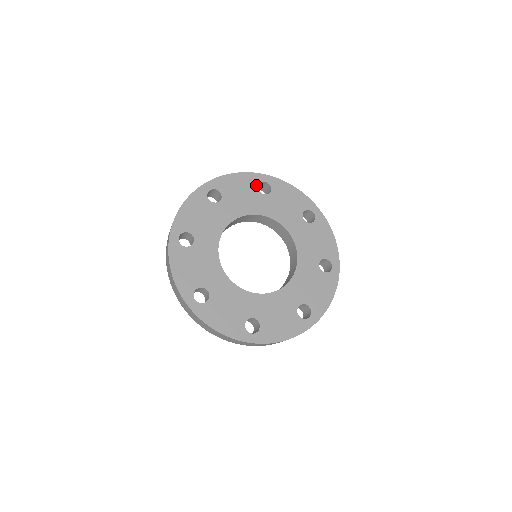
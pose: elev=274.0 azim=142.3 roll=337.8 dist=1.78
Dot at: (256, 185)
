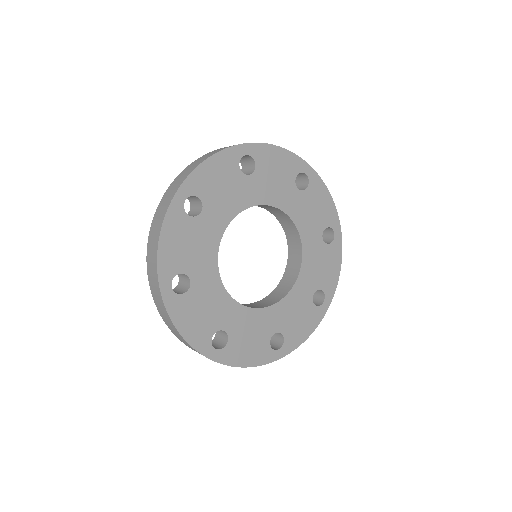
Dot at: (237, 165)
